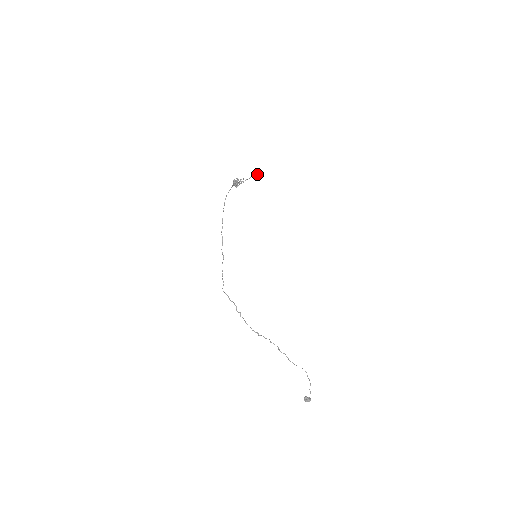
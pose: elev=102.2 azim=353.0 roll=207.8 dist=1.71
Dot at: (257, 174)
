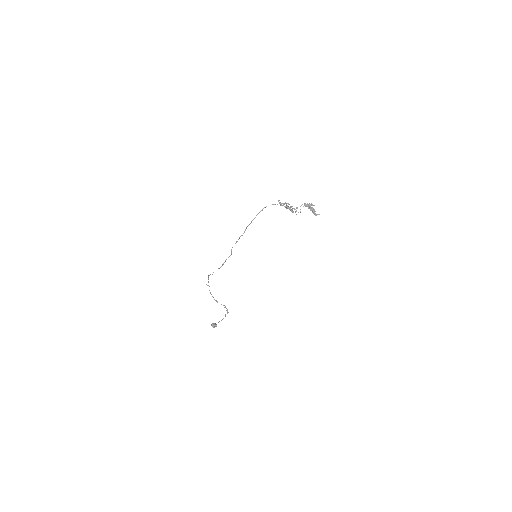
Dot at: occluded
